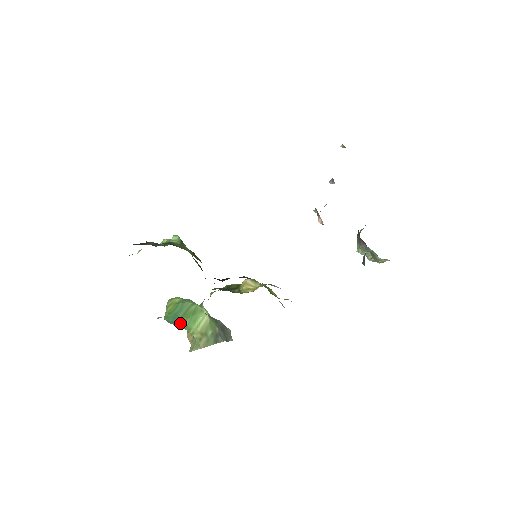
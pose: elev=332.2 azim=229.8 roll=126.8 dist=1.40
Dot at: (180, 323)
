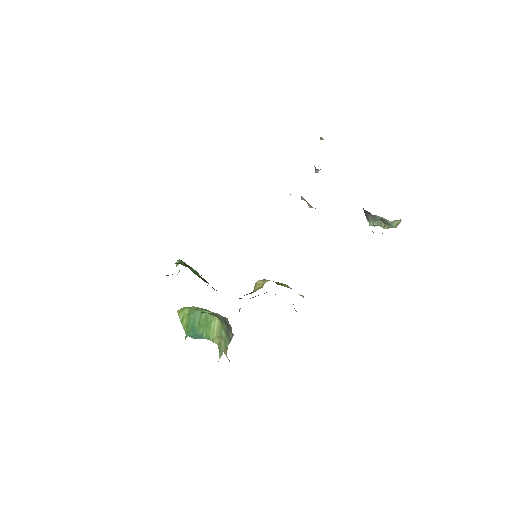
Dot at: (200, 335)
